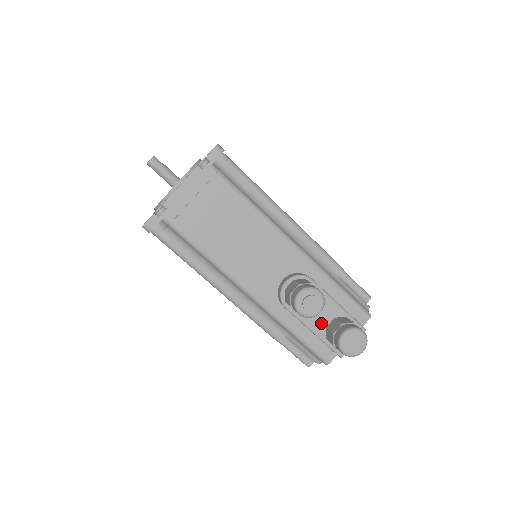
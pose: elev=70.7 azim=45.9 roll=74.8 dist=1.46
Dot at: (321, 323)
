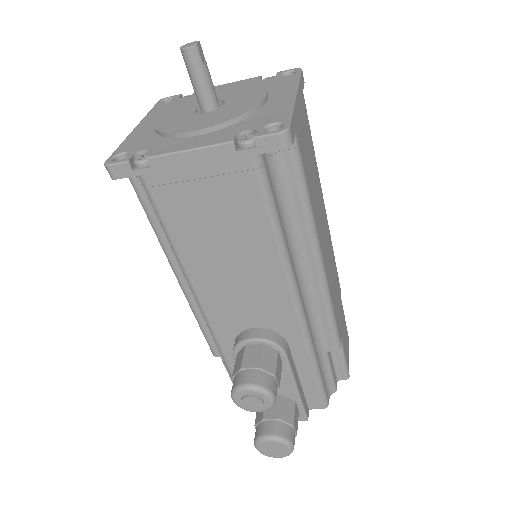
Dot at: occluded
